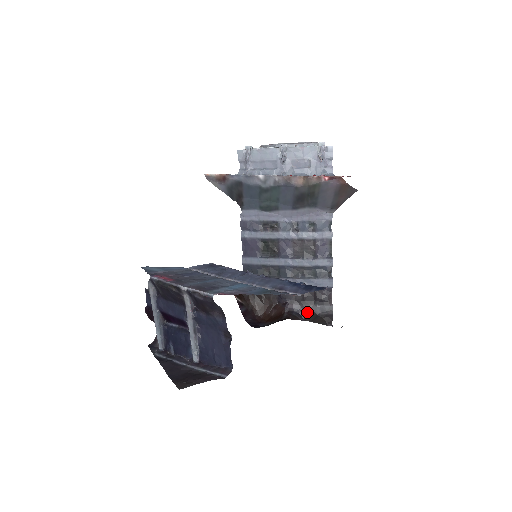
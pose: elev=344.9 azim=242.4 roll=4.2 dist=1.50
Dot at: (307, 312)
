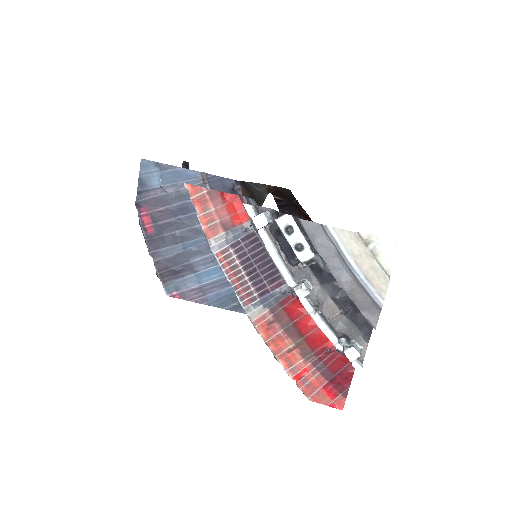
Dot at: occluded
